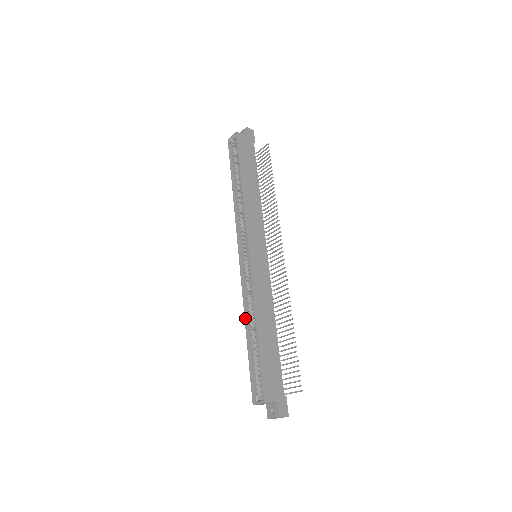
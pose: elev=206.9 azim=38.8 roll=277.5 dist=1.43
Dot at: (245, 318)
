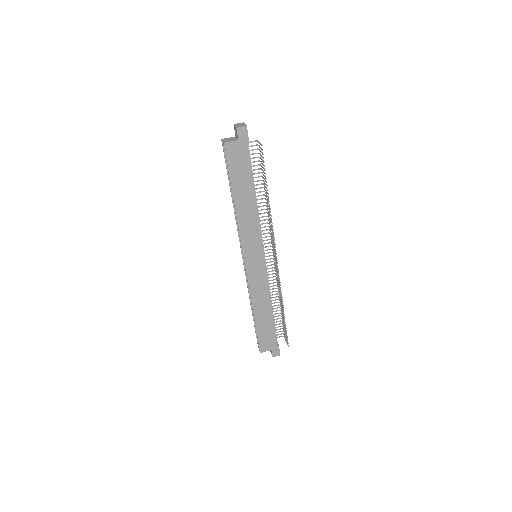
Dot at: occluded
